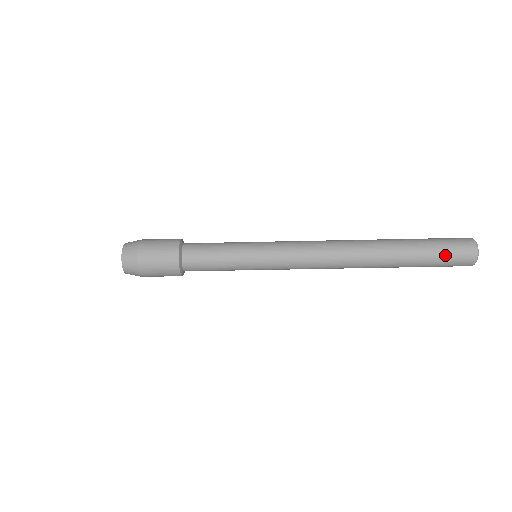
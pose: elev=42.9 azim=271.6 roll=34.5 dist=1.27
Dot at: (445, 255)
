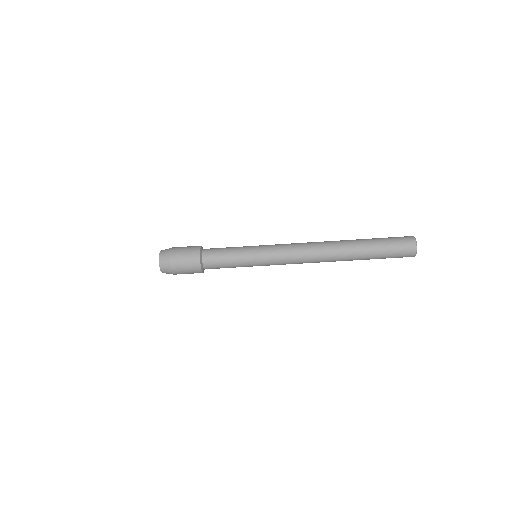
Dot at: (392, 245)
